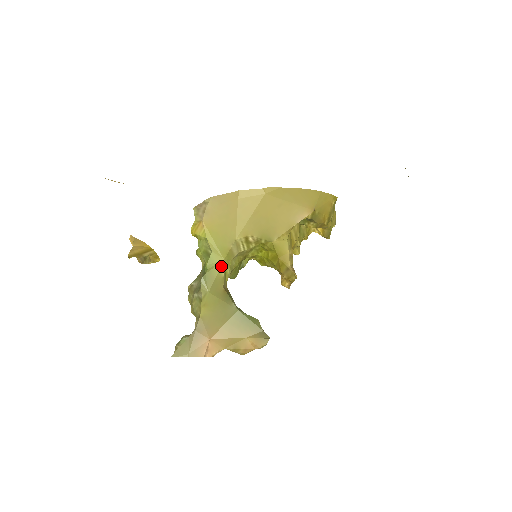
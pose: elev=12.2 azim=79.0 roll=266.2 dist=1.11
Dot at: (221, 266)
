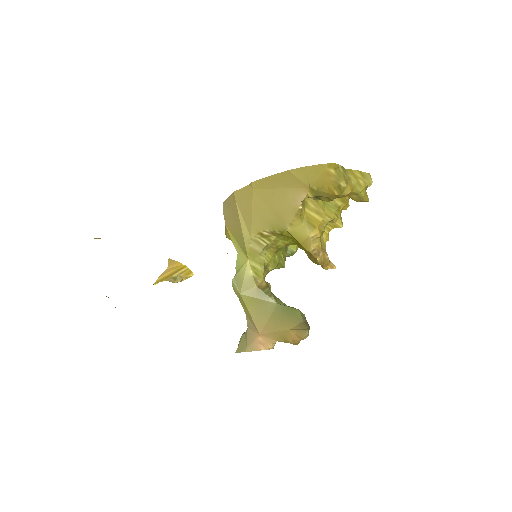
Dot at: (247, 266)
